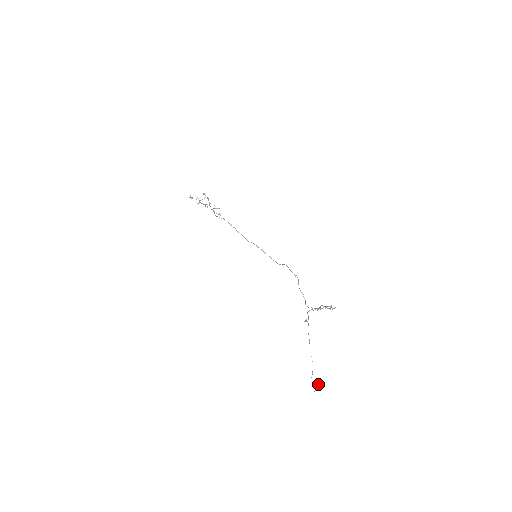
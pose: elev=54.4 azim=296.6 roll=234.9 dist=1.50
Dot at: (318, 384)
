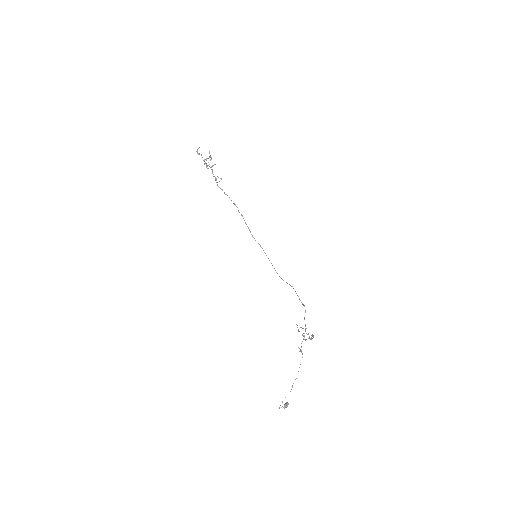
Dot at: occluded
